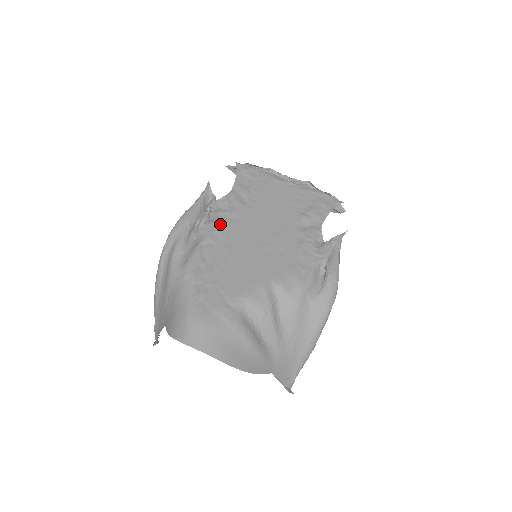
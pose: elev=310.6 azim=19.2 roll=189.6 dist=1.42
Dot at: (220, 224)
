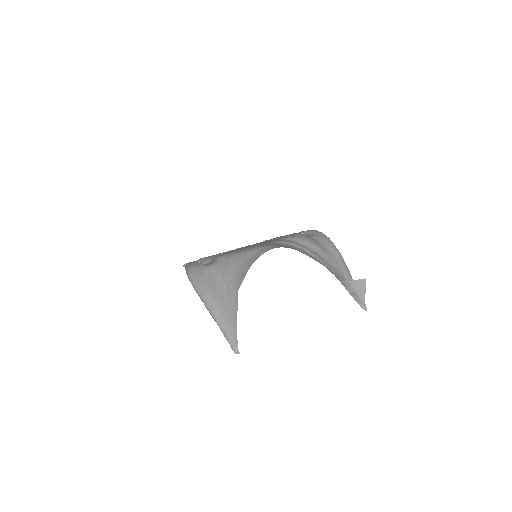
Dot at: occluded
